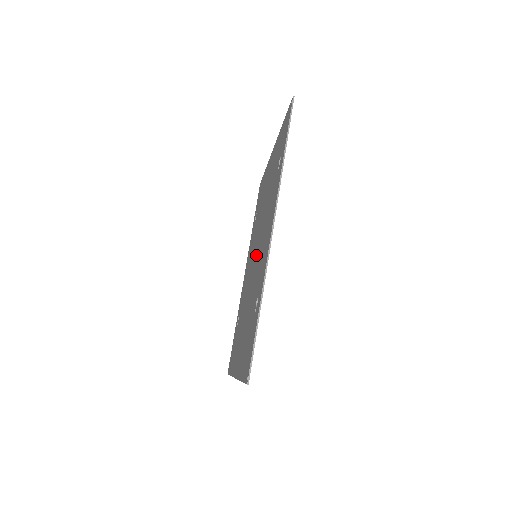
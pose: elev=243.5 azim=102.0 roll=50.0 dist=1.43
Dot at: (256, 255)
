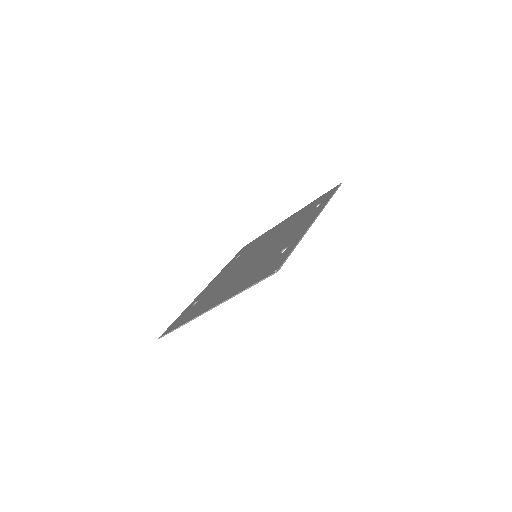
Dot at: (261, 252)
